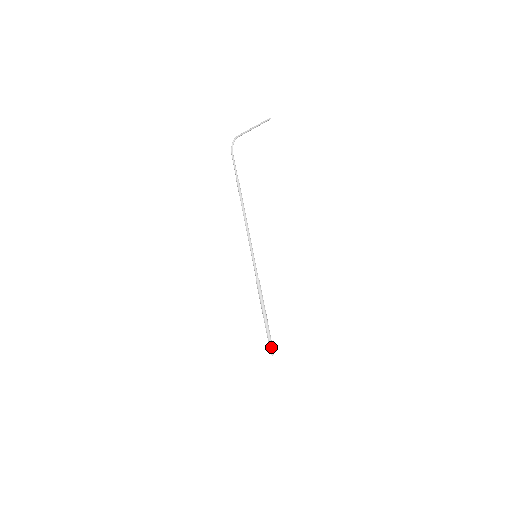
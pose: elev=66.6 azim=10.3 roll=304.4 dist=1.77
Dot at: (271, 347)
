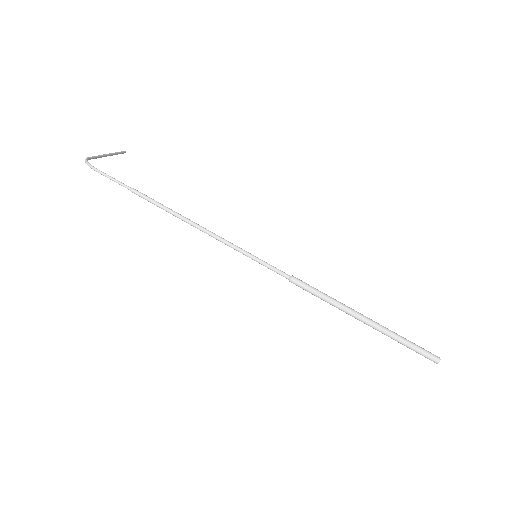
Dot at: (422, 351)
